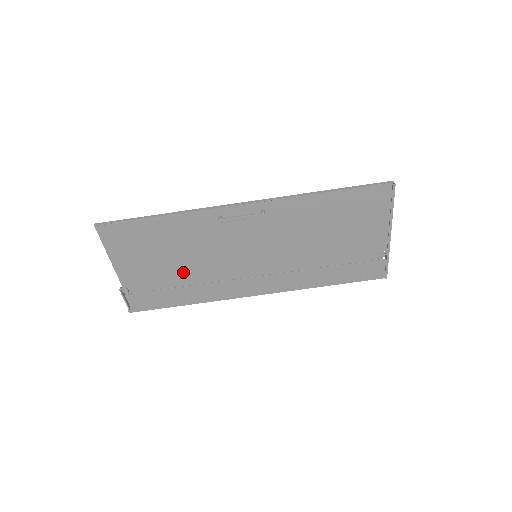
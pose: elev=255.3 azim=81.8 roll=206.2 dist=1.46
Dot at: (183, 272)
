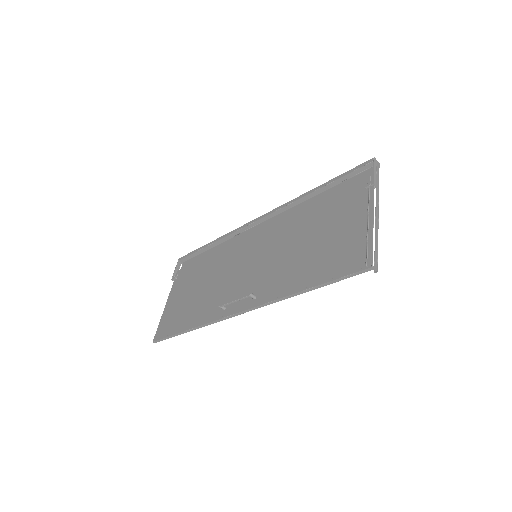
Dot at: (208, 272)
